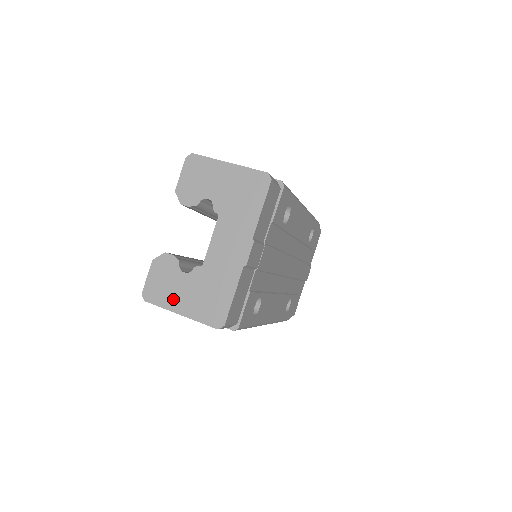
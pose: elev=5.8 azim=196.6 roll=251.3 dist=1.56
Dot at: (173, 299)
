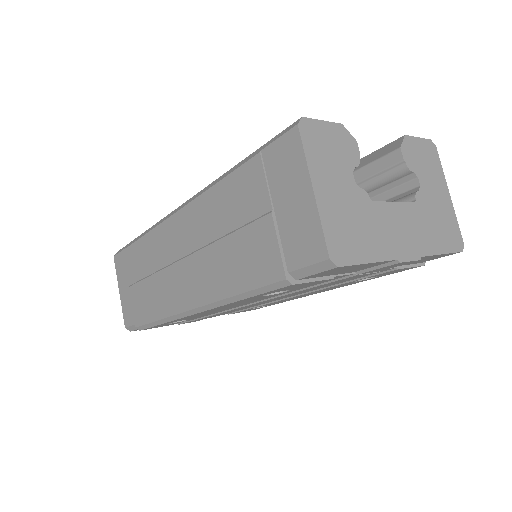
Dot at: (323, 171)
